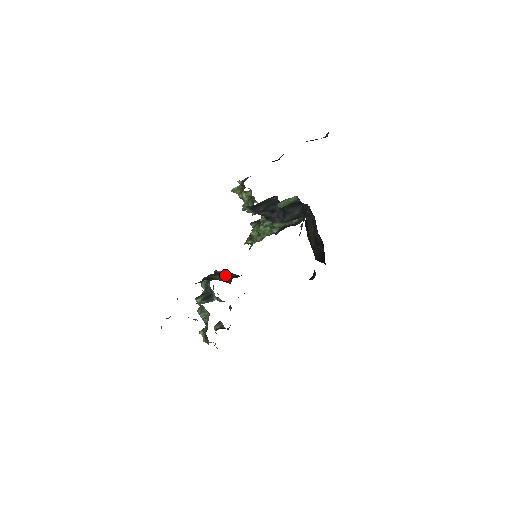
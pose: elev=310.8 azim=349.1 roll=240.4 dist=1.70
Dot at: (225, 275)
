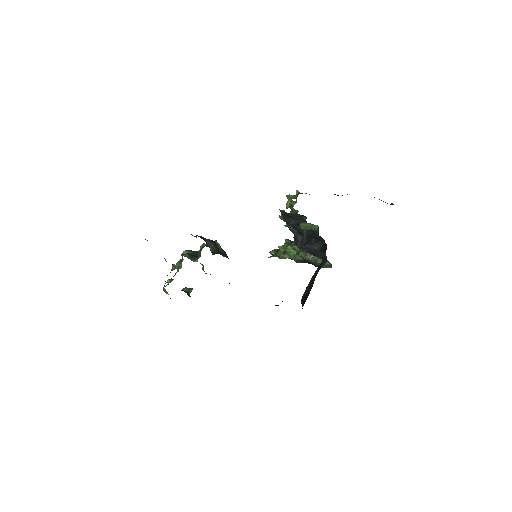
Dot at: (218, 248)
